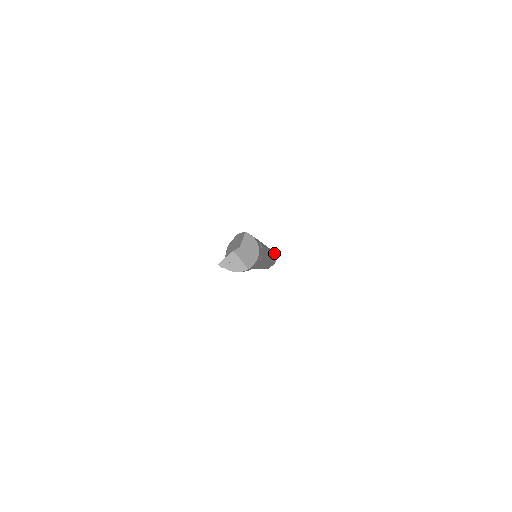
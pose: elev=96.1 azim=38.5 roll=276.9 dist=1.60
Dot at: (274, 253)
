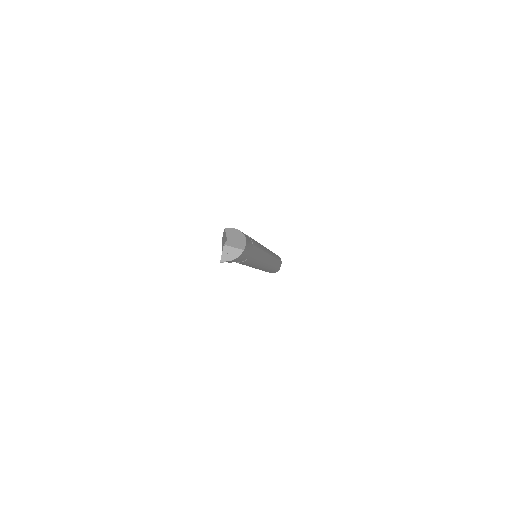
Dot at: occluded
